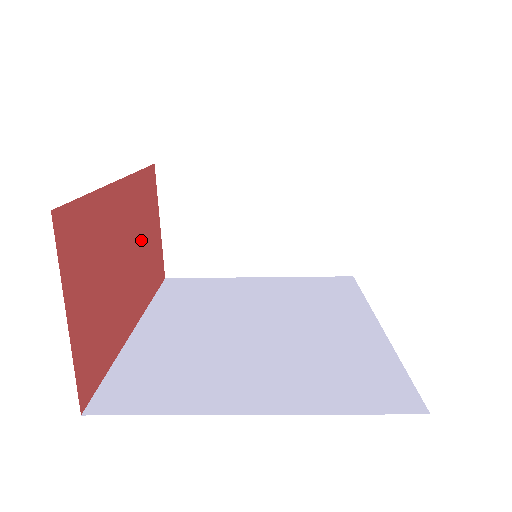
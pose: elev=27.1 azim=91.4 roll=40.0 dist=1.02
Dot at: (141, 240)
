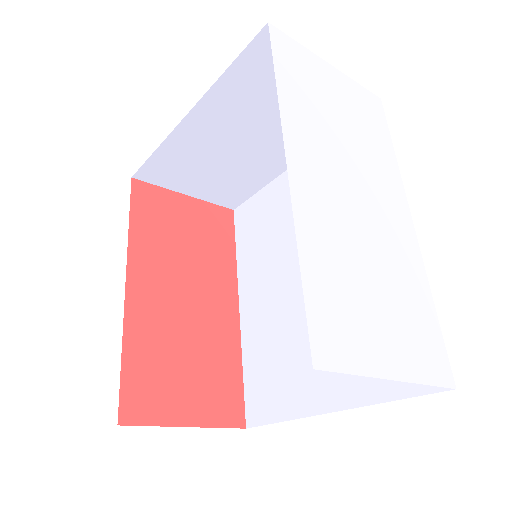
Dot at: (185, 257)
